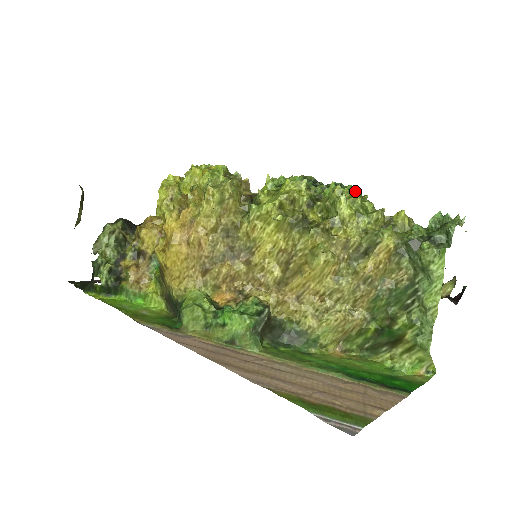
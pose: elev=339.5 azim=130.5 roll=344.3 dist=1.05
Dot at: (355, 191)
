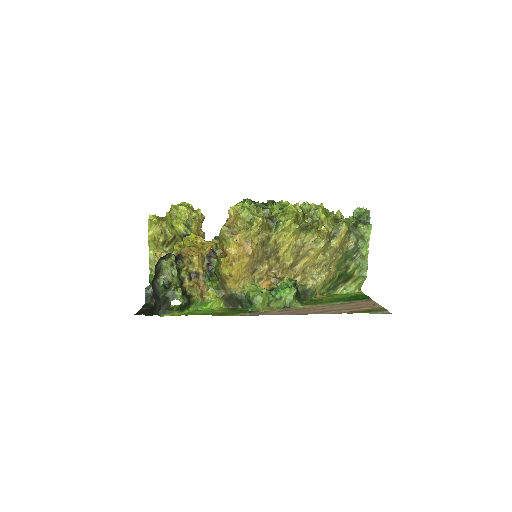
Dot at: (321, 204)
